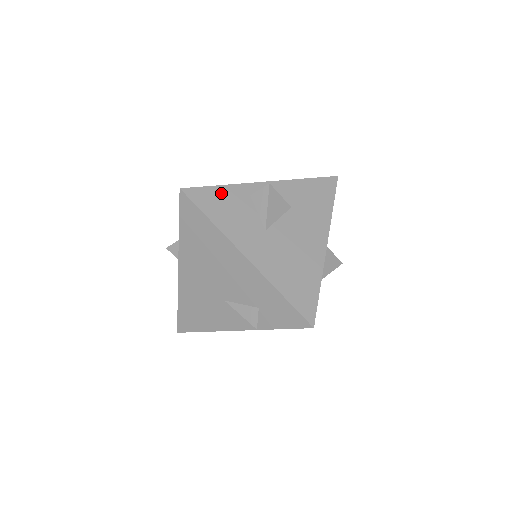
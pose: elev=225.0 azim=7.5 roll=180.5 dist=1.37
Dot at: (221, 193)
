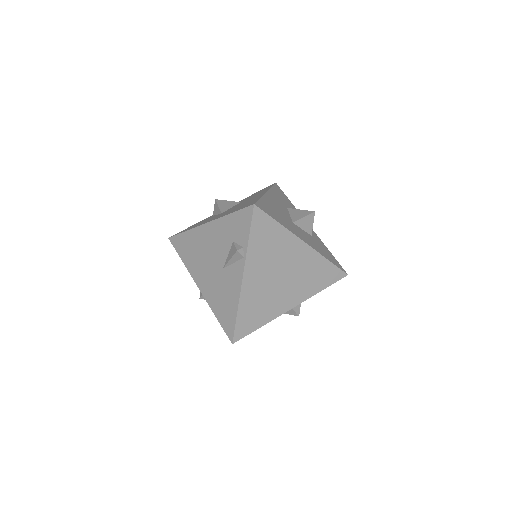
Dot at: occluded
